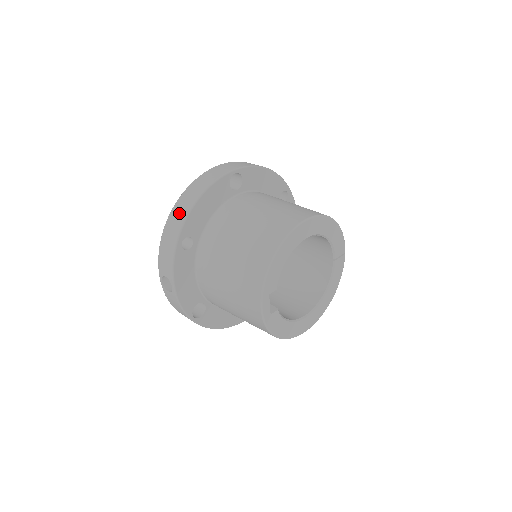
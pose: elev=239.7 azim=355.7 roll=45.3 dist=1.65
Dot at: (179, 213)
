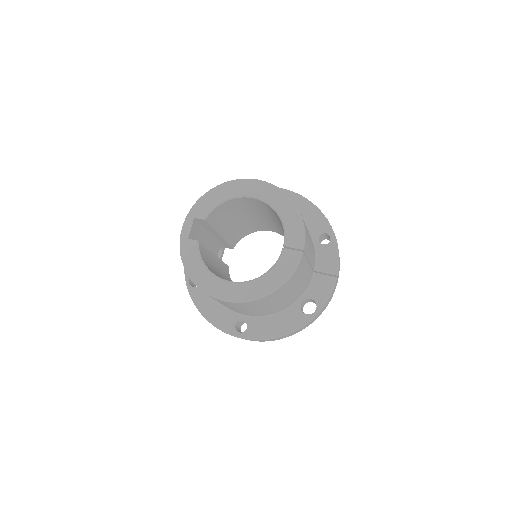
Dot at: occluded
